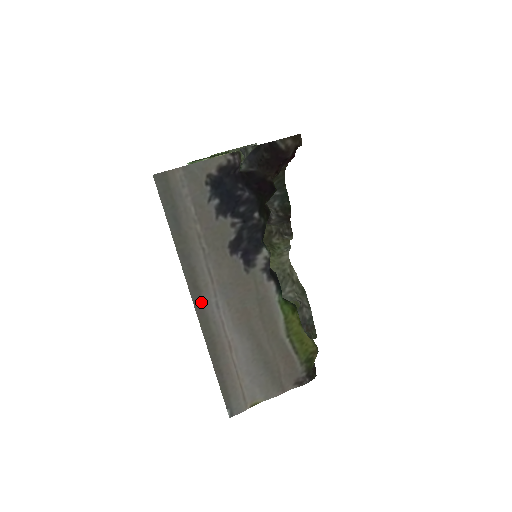
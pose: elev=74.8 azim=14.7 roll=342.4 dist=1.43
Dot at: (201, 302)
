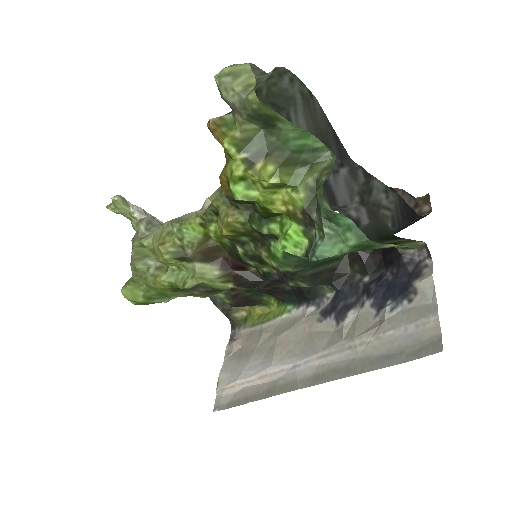
Dot at: (303, 380)
